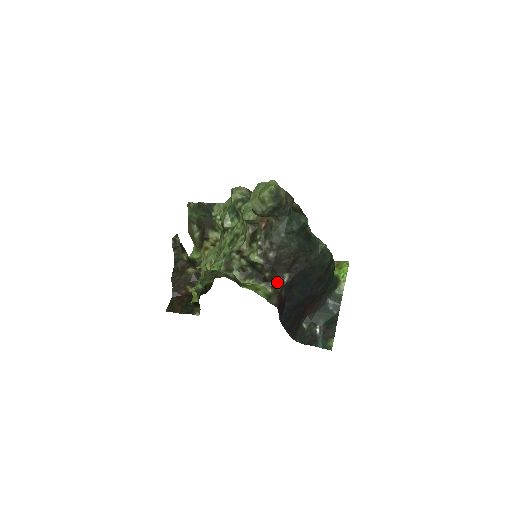
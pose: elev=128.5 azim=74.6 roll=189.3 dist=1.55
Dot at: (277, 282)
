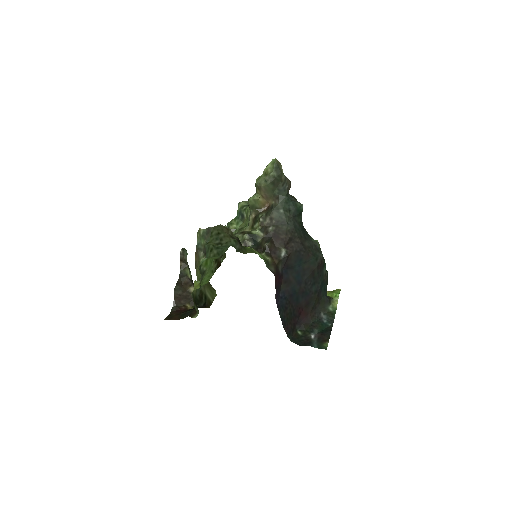
Dot at: (275, 254)
